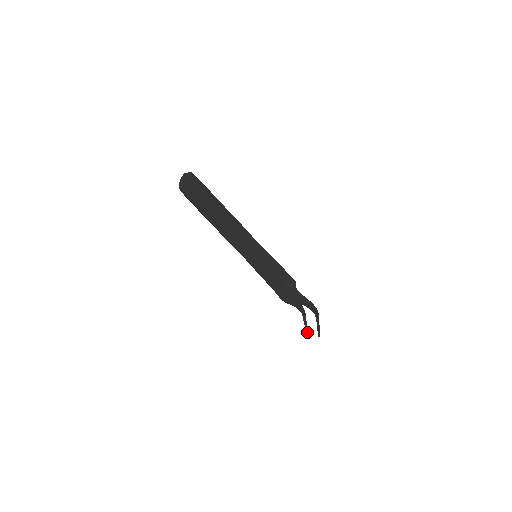
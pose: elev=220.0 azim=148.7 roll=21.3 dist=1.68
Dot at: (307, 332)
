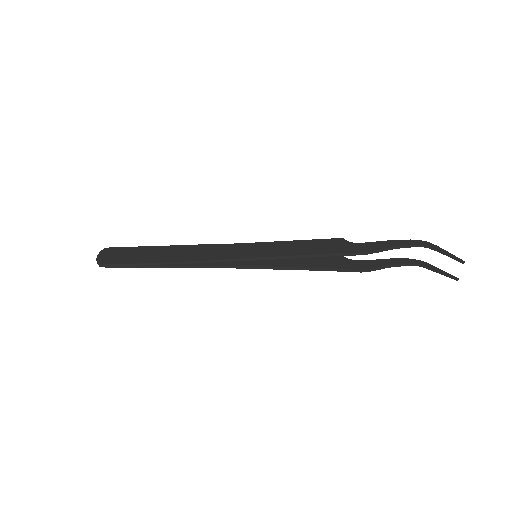
Dot at: (451, 277)
